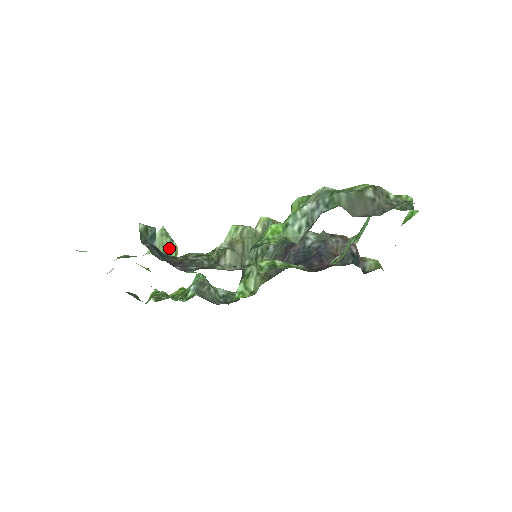
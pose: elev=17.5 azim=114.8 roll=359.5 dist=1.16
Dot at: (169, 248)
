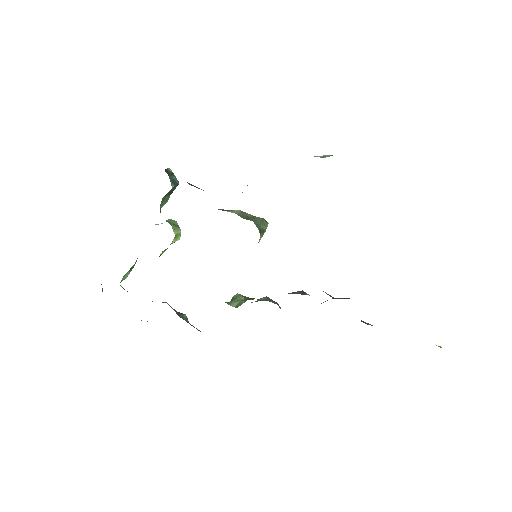
Dot at: (174, 226)
